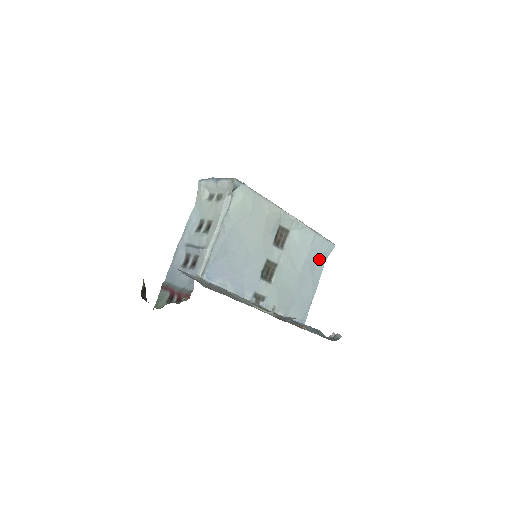
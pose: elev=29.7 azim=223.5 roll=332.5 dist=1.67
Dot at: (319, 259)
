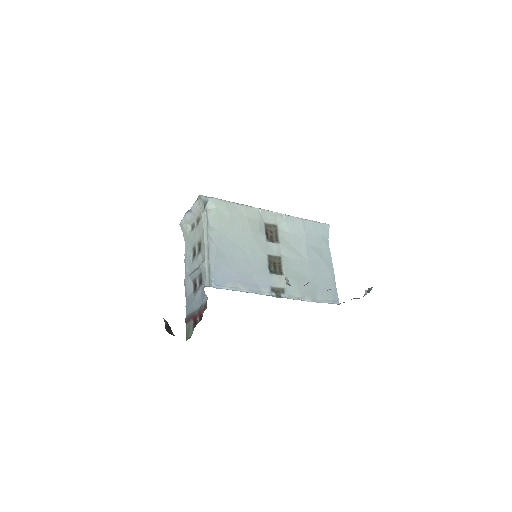
Dot at: (320, 242)
